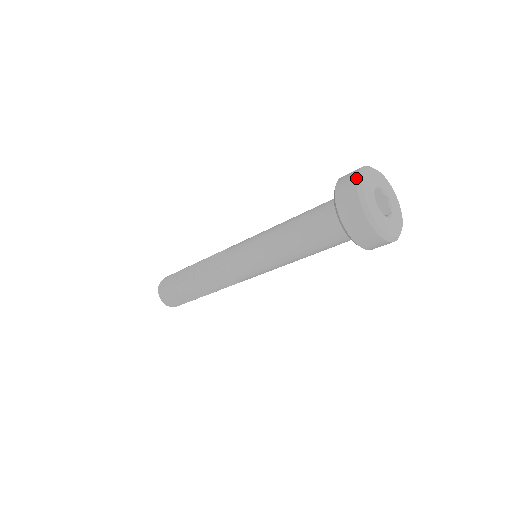
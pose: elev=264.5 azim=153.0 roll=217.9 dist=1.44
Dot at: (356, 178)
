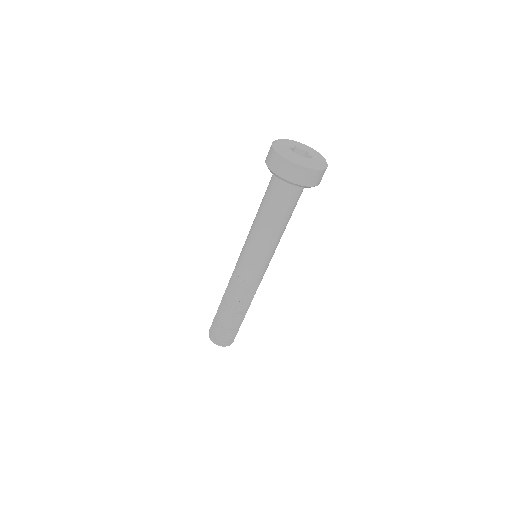
Dot at: occluded
